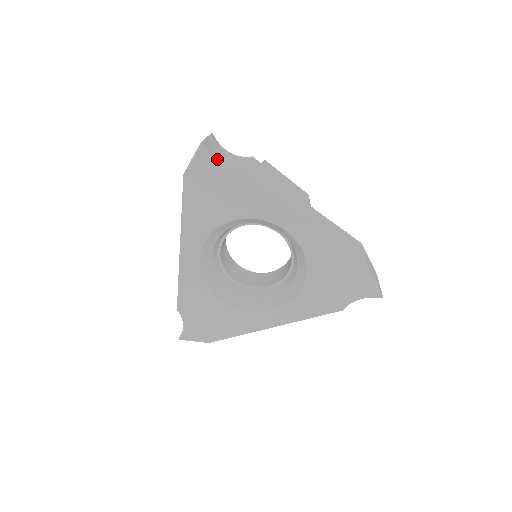
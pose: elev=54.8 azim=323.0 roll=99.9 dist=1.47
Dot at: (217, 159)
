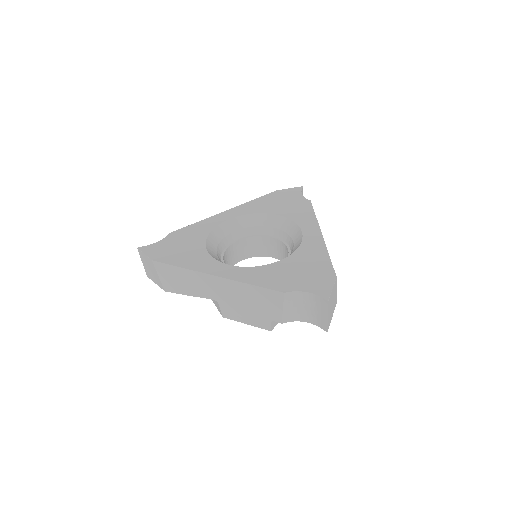
Dot at: occluded
